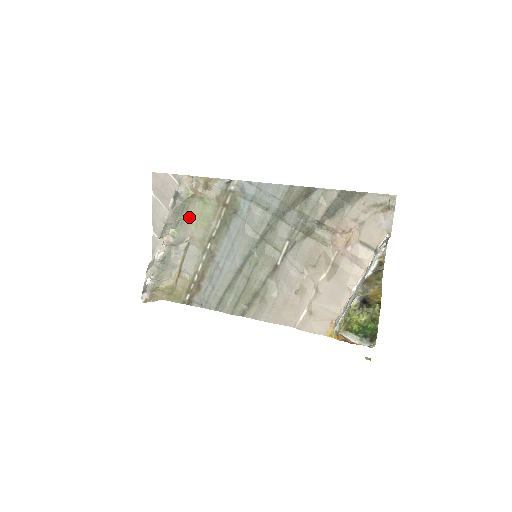
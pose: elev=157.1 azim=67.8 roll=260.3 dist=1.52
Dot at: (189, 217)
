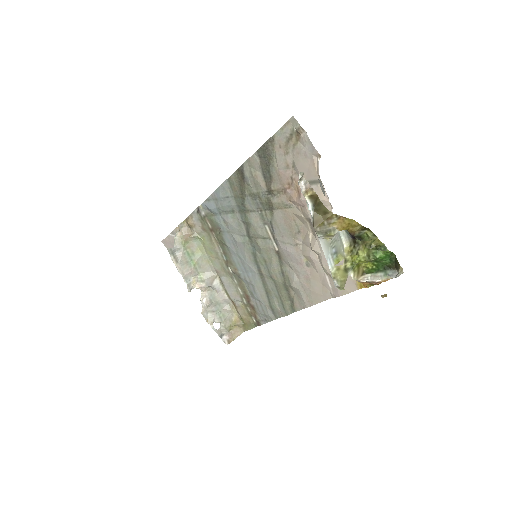
Dot at: (200, 258)
